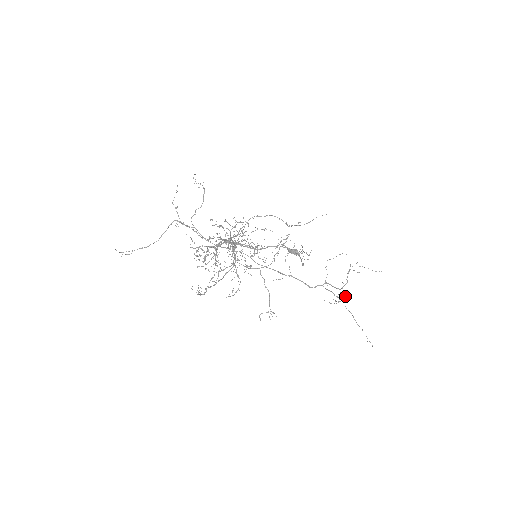
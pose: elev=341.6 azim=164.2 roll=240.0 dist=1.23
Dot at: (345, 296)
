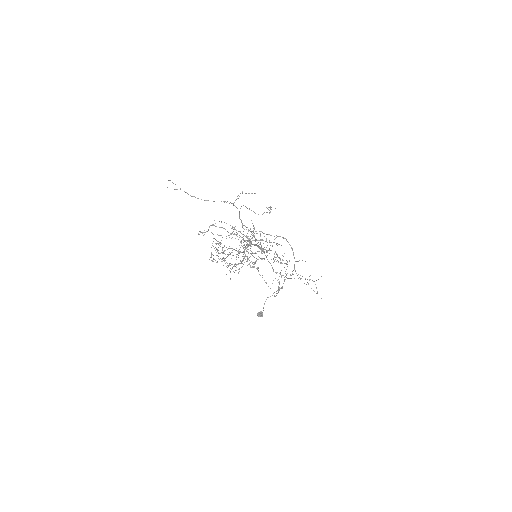
Dot at: occluded
